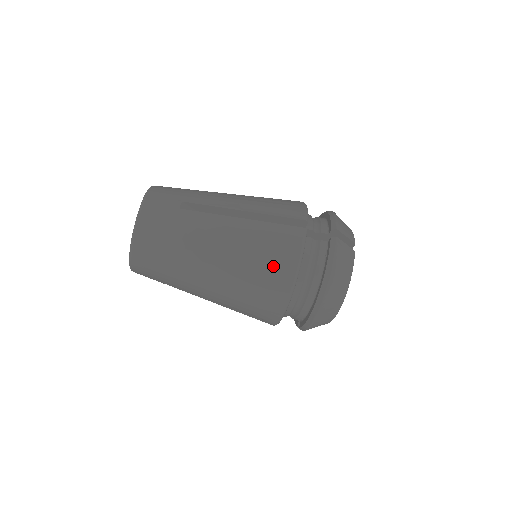
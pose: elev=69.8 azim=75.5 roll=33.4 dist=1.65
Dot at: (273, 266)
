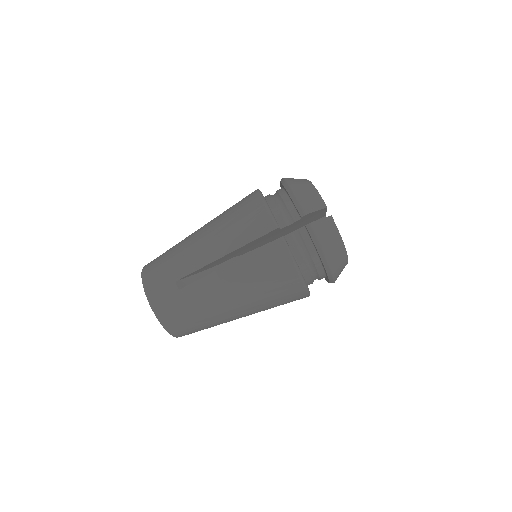
Dot at: (279, 282)
